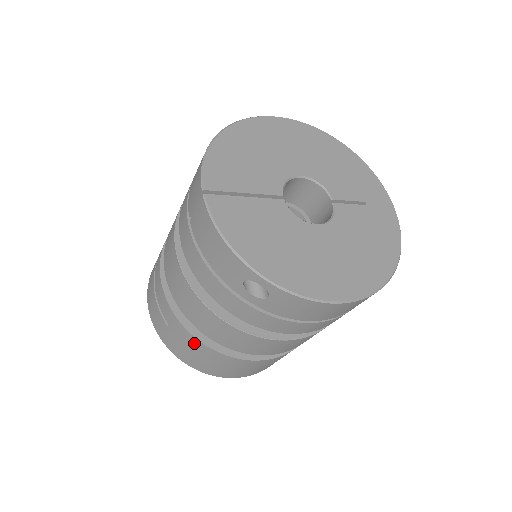
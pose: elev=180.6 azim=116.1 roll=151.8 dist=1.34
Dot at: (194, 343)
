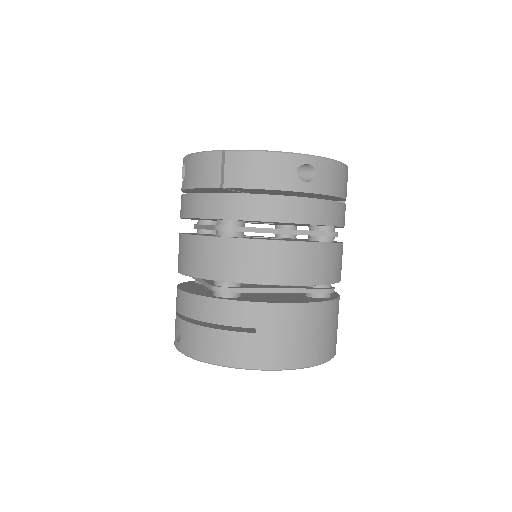
Dot at: (289, 314)
